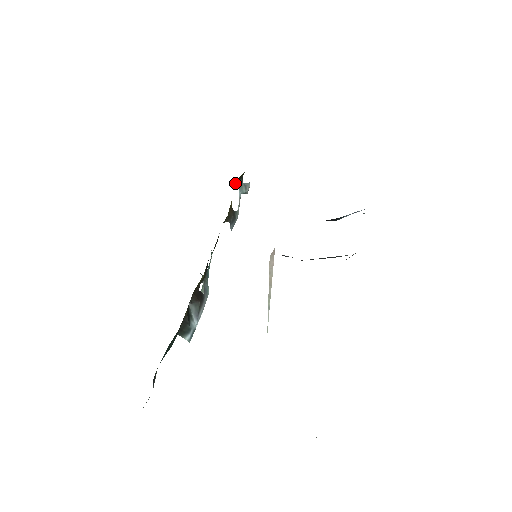
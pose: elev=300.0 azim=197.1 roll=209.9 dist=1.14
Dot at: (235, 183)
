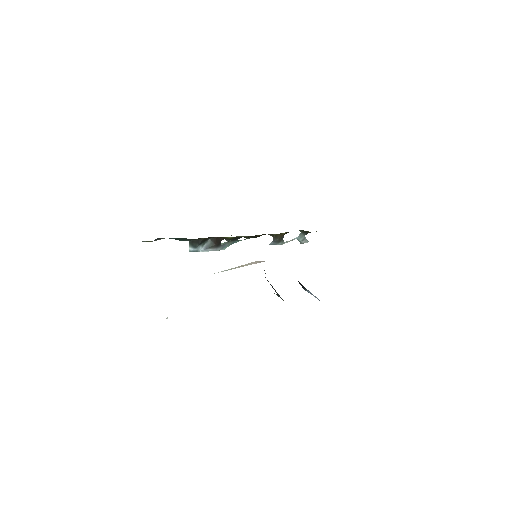
Dot at: (300, 230)
